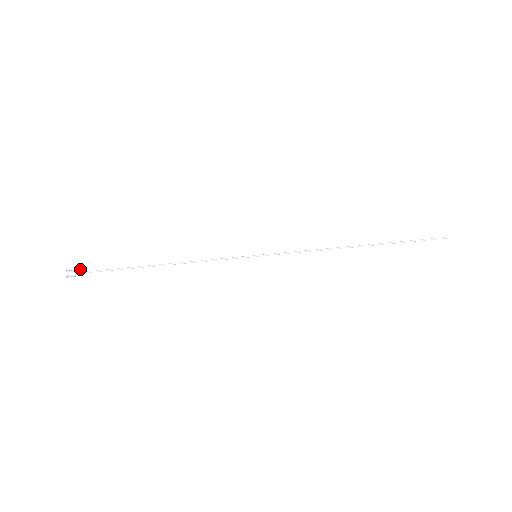
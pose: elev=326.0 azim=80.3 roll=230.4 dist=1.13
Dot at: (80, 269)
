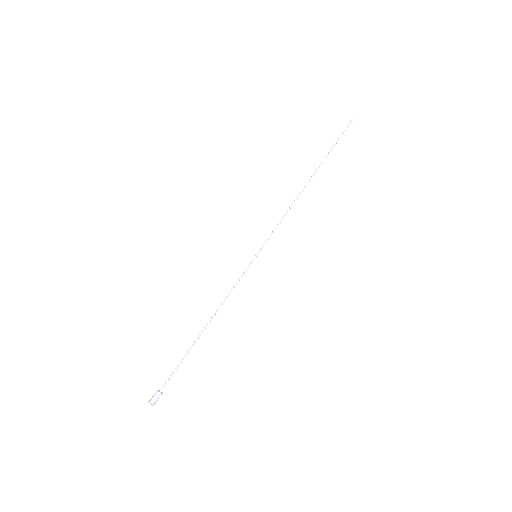
Dot at: (156, 391)
